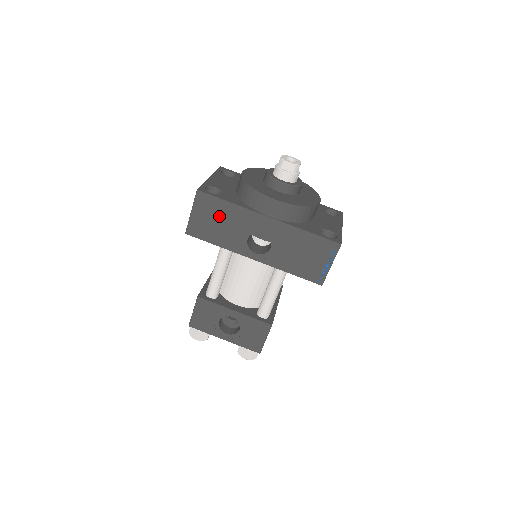
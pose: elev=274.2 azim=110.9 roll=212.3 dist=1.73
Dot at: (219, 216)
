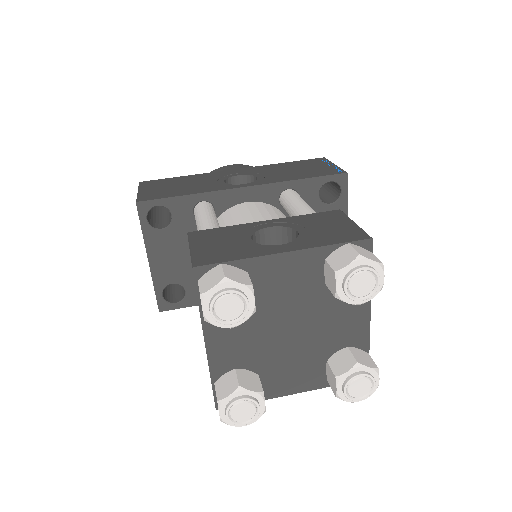
Dot at: (176, 183)
